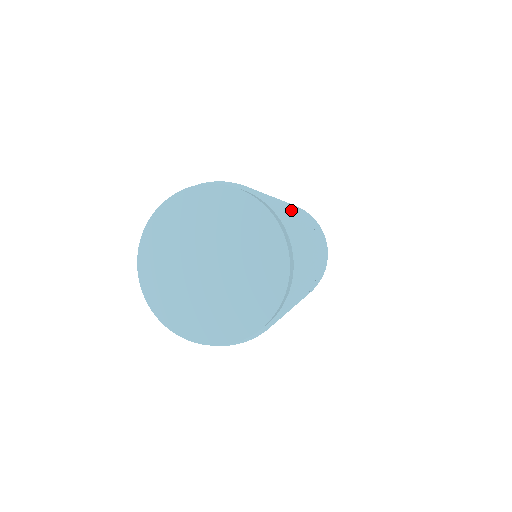
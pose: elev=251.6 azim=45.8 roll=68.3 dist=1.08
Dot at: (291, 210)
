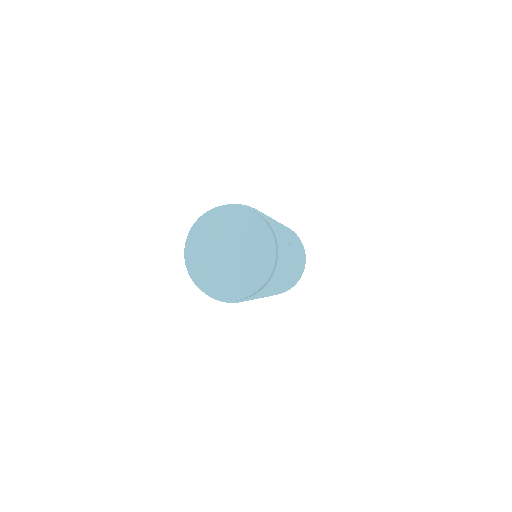
Dot at: (290, 243)
